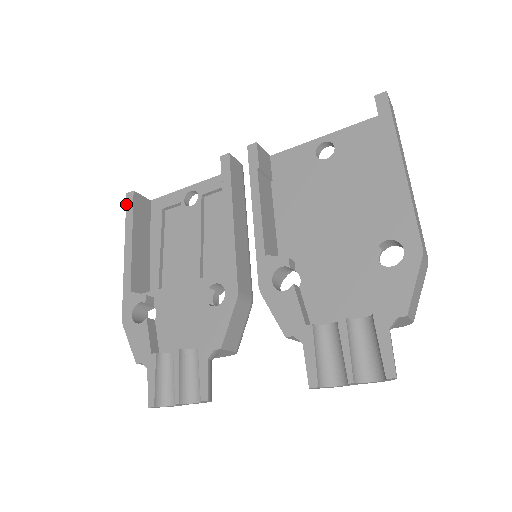
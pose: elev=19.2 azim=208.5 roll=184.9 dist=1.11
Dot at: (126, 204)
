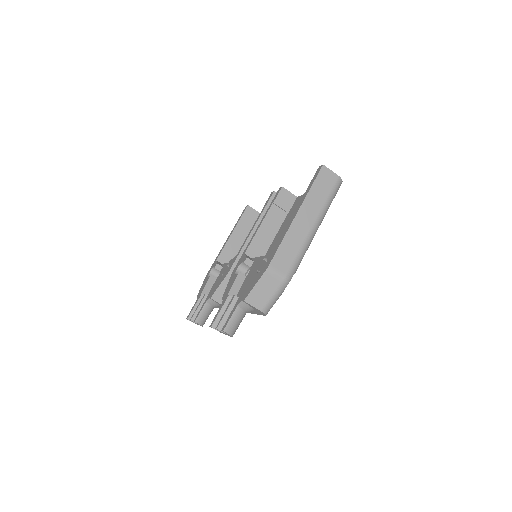
Dot at: (242, 212)
